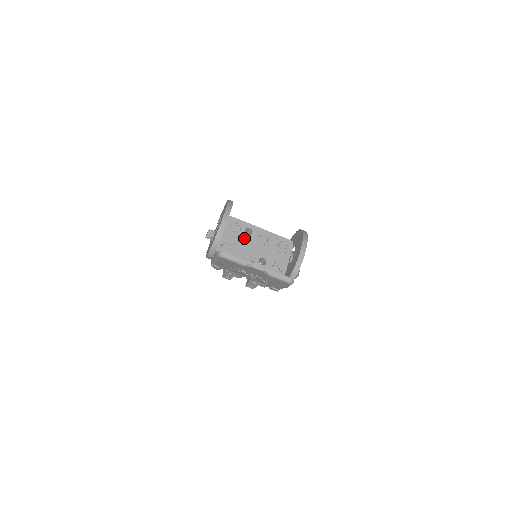
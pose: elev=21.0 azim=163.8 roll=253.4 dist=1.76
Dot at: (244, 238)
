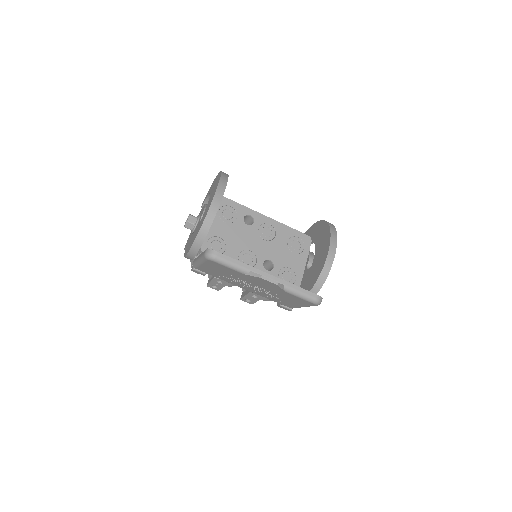
Dot at: (242, 230)
